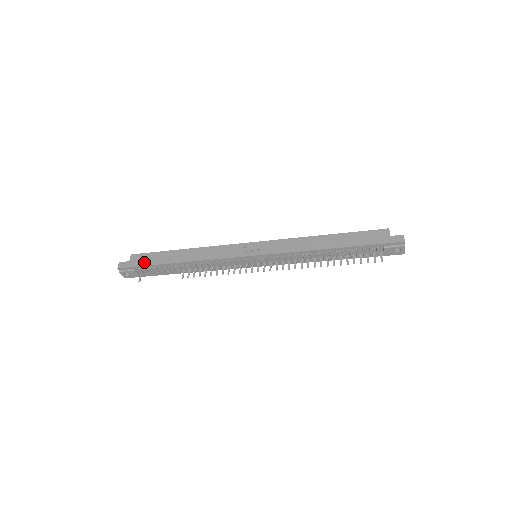
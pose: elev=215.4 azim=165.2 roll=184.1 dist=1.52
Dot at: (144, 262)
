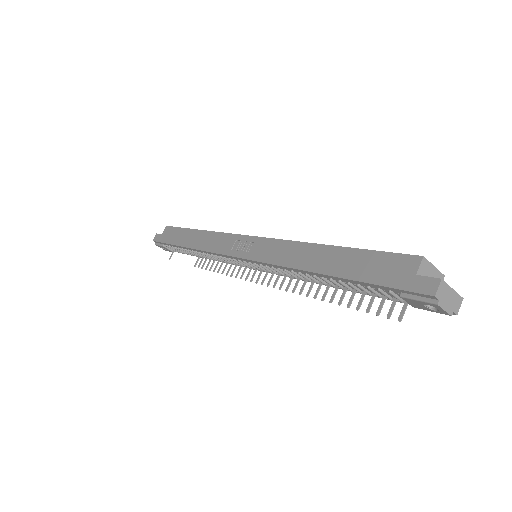
Dot at: (168, 239)
